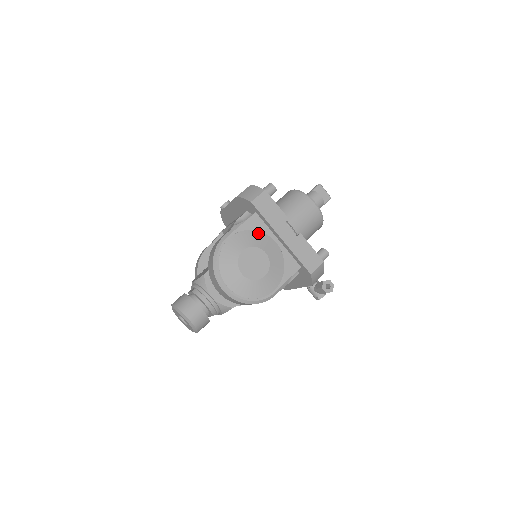
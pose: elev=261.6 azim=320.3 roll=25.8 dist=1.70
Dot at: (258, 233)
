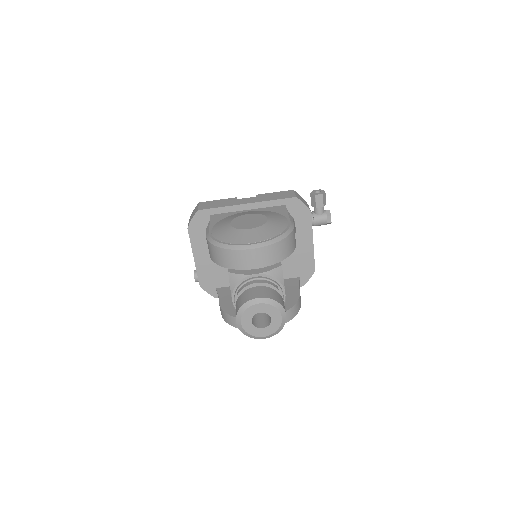
Dot at: (228, 217)
